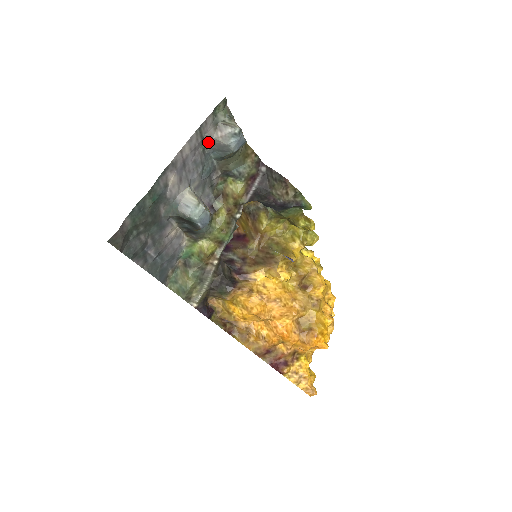
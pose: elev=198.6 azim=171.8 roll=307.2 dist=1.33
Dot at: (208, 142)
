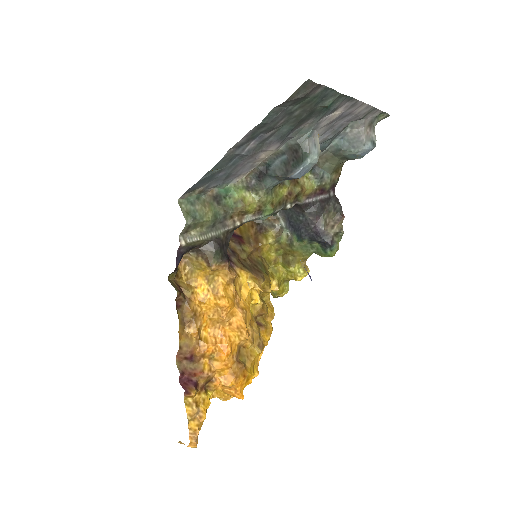
Dot at: (355, 126)
